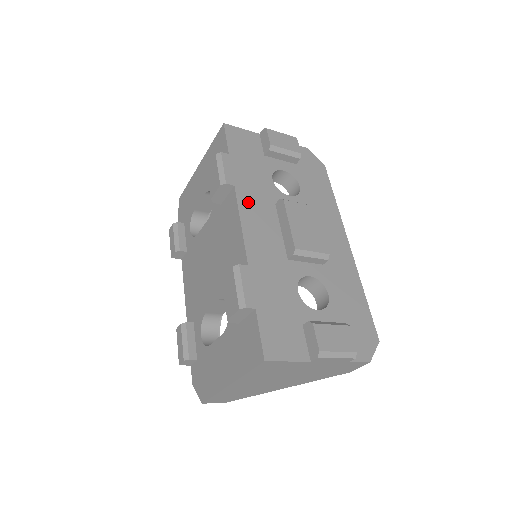
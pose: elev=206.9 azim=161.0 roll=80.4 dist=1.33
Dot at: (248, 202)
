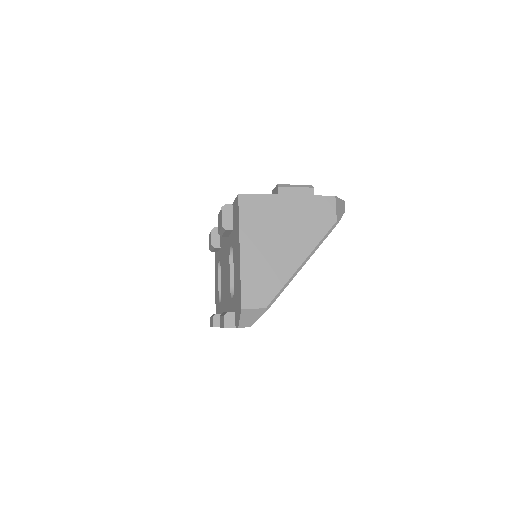
Dot at: occluded
